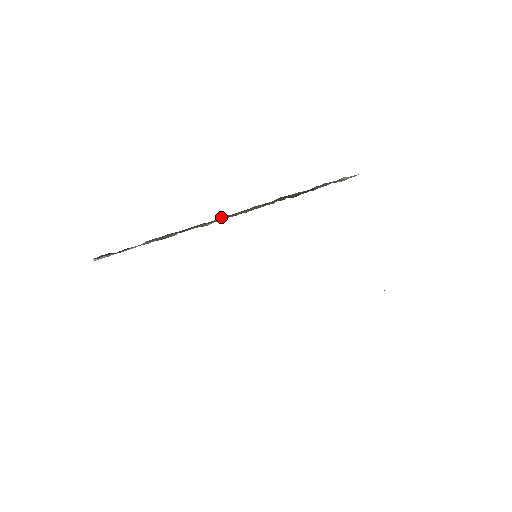
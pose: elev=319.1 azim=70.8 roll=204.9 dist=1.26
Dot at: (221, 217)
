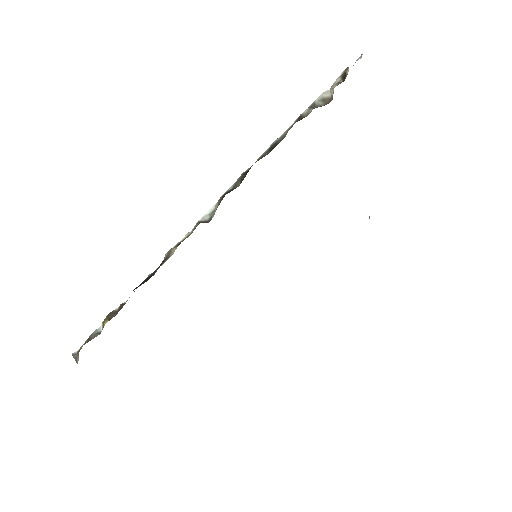
Dot at: occluded
